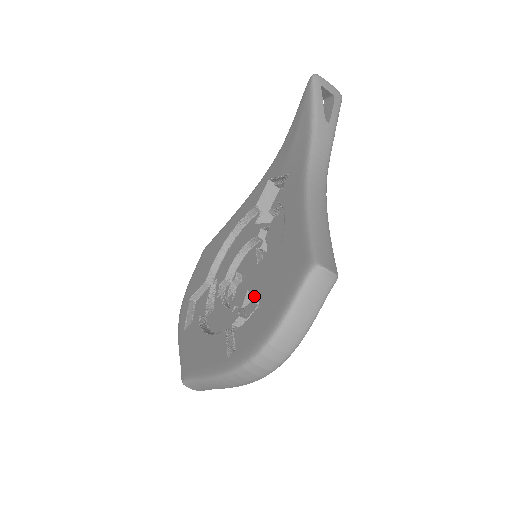
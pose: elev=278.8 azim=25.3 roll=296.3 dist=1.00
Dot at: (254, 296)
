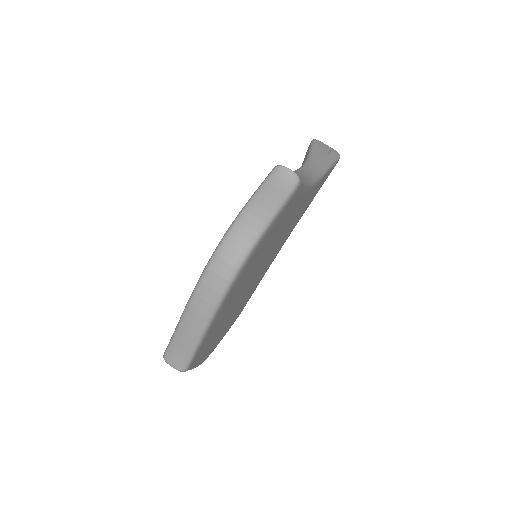
Dot at: occluded
